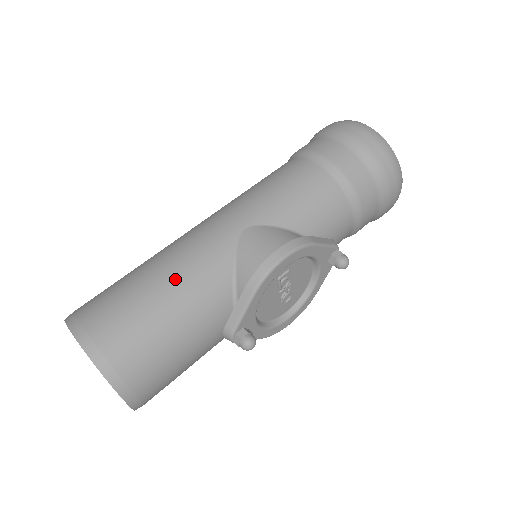
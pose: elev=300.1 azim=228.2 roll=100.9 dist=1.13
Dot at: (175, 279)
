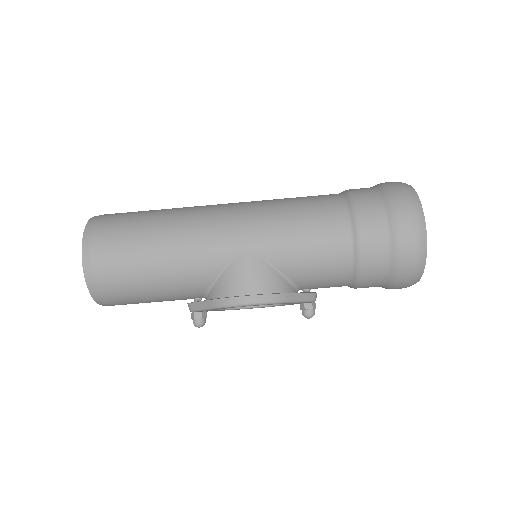
Dot at: (170, 258)
